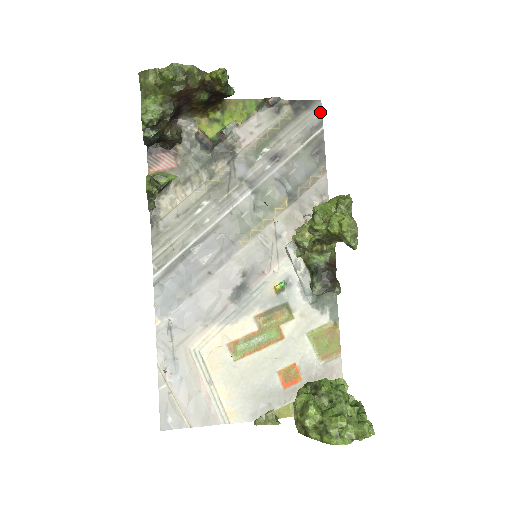
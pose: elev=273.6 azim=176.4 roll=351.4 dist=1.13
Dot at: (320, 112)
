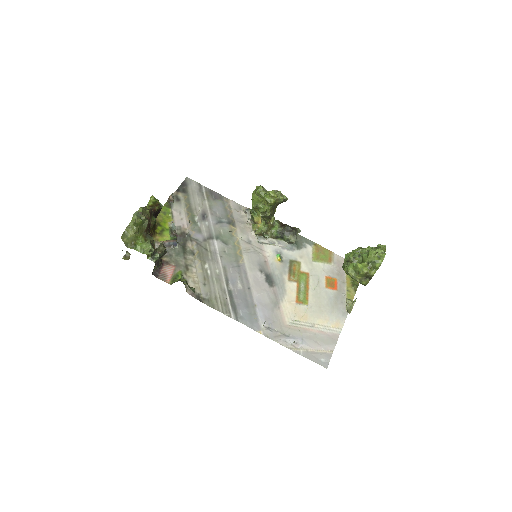
Dot at: (193, 181)
